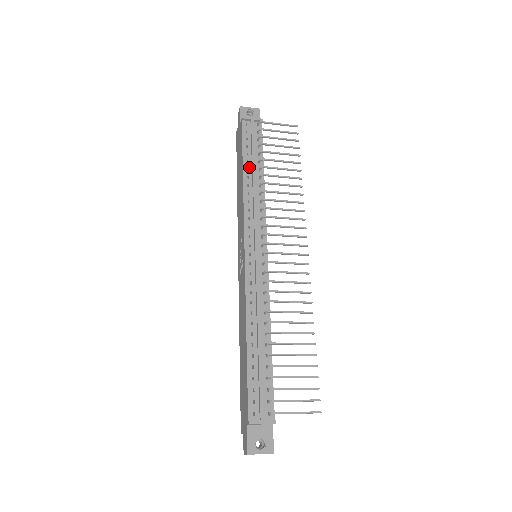
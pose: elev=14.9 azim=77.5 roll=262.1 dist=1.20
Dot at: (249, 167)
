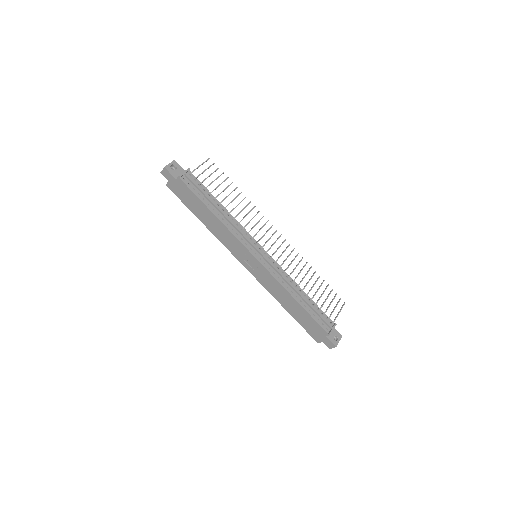
Dot at: (213, 207)
